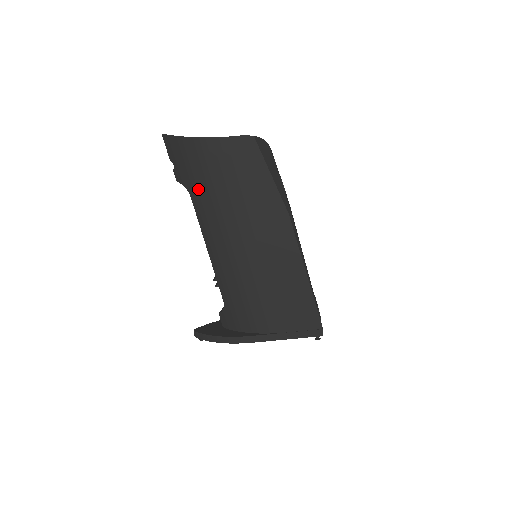
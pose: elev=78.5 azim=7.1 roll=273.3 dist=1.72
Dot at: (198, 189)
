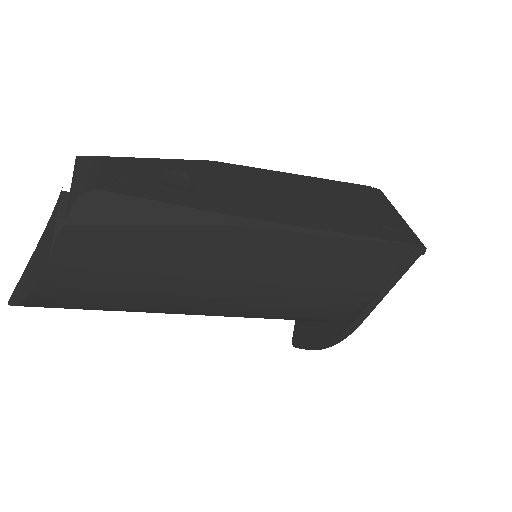
Dot at: (118, 308)
